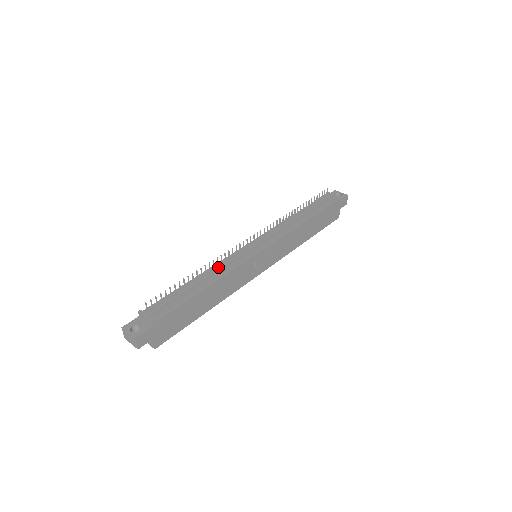
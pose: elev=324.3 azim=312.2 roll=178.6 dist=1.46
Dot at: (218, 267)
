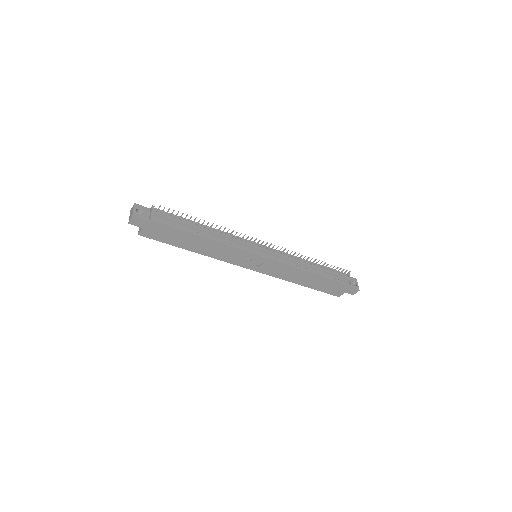
Dot at: (224, 235)
